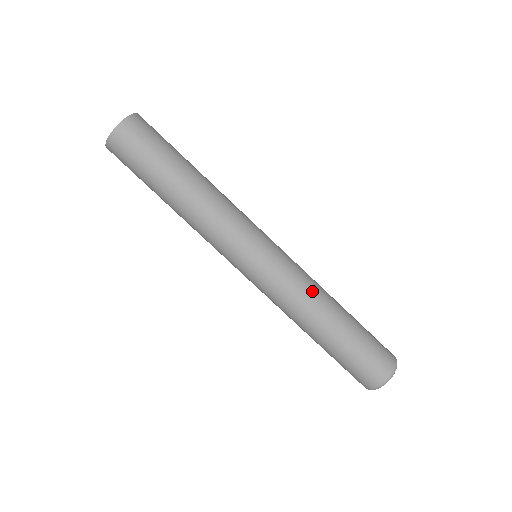
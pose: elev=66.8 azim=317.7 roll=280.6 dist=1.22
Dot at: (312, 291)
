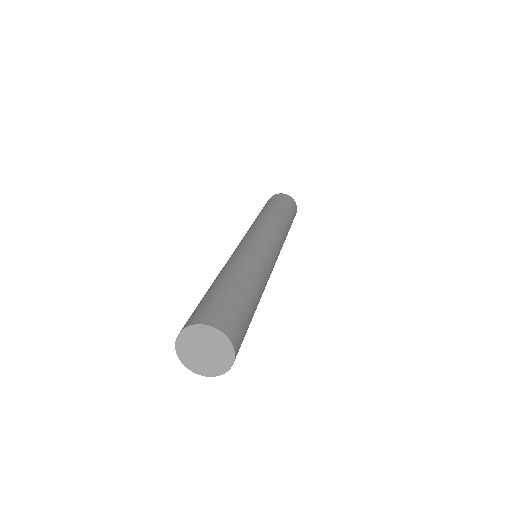
Dot at: occluded
